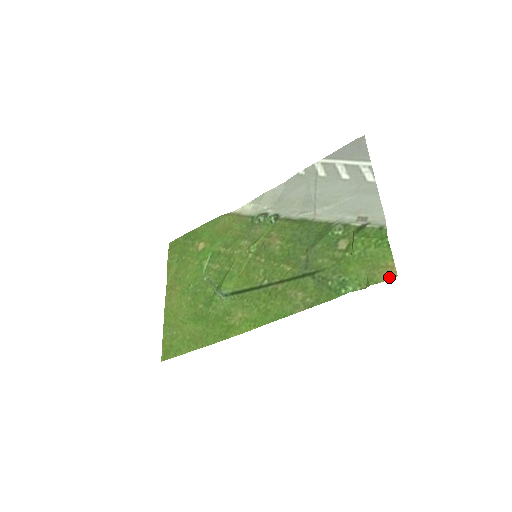
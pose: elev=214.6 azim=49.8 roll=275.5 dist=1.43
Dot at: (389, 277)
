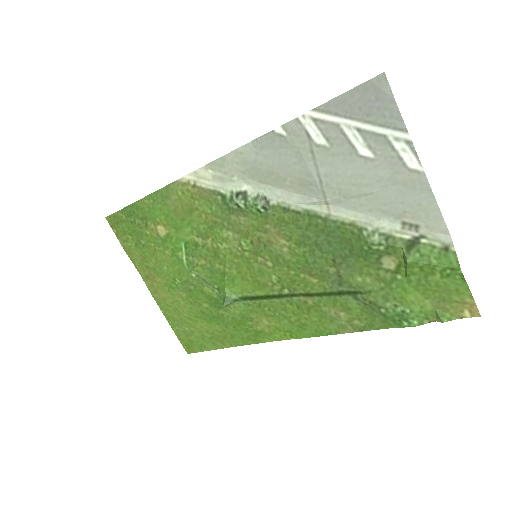
Dot at: (468, 316)
